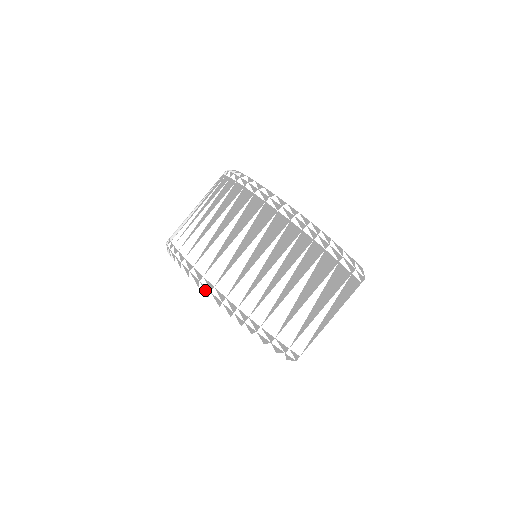
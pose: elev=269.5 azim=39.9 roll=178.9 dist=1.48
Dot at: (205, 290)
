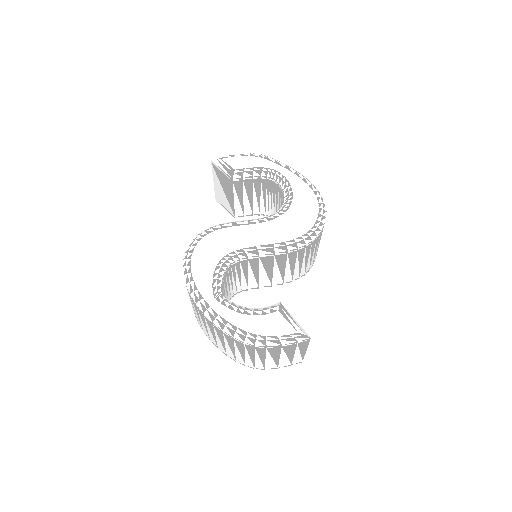
Dot at: occluded
